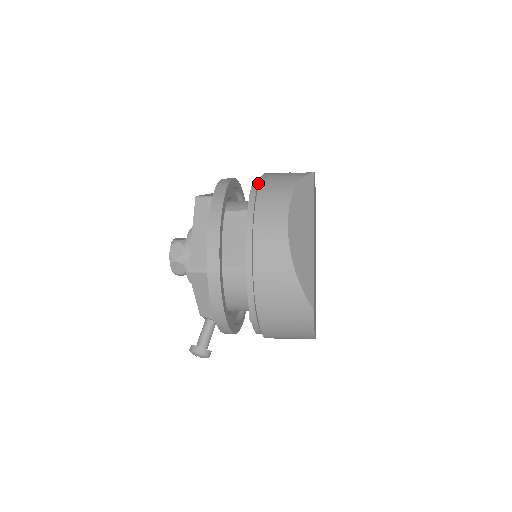
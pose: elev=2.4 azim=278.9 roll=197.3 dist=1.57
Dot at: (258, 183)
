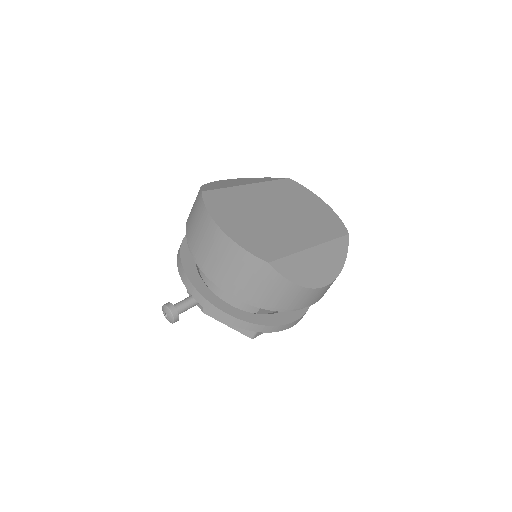
Dot at: occluded
